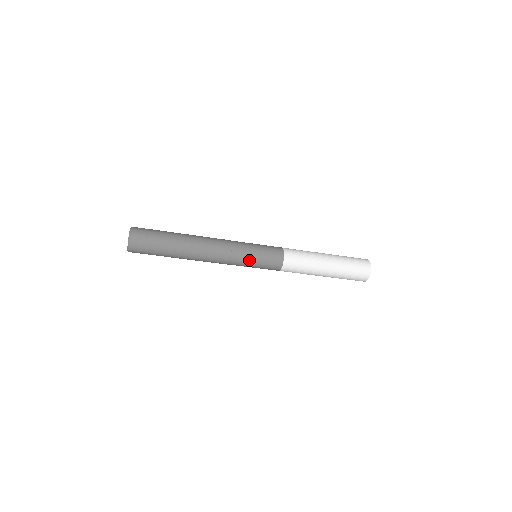
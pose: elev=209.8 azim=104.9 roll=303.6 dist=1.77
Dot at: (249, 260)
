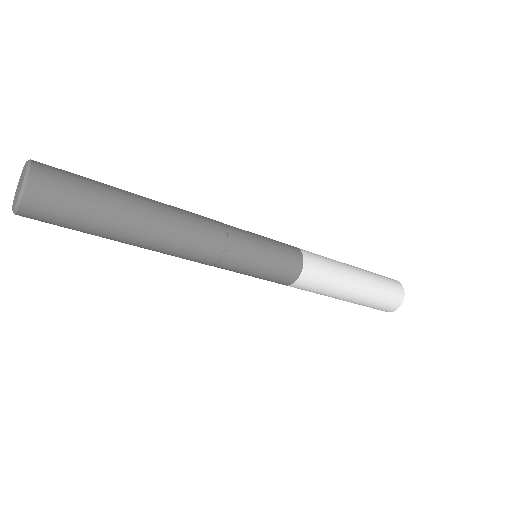
Dot at: (256, 246)
